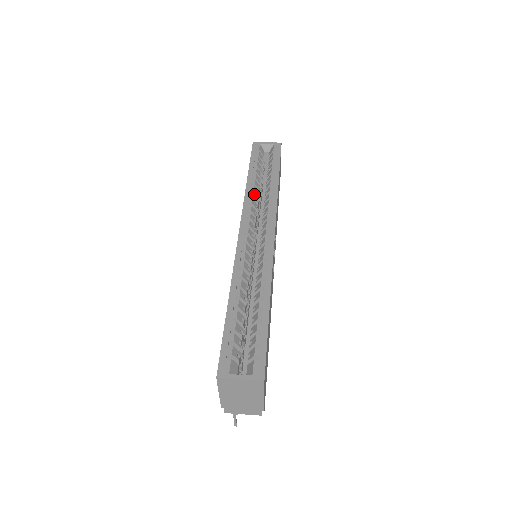
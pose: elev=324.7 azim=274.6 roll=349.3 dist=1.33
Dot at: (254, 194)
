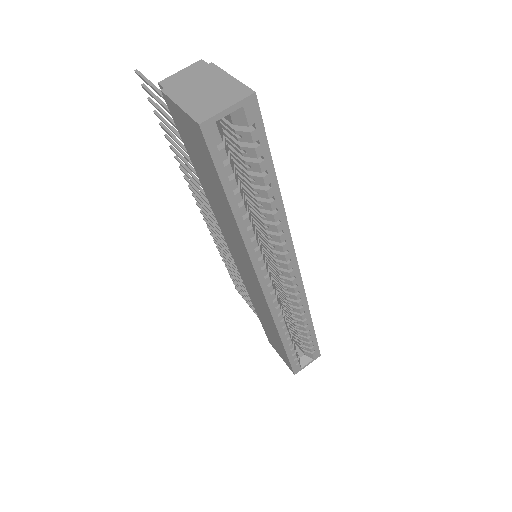
Dot at: (256, 239)
